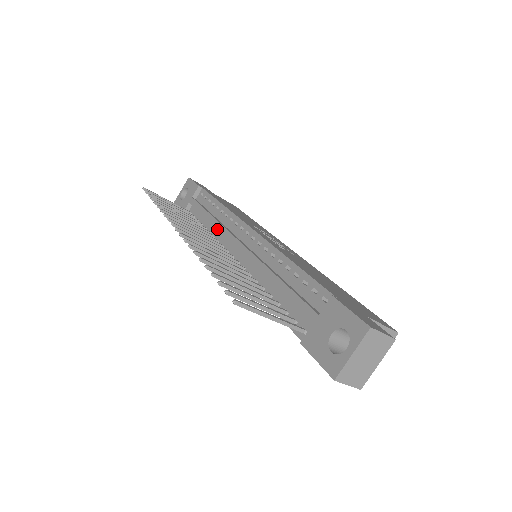
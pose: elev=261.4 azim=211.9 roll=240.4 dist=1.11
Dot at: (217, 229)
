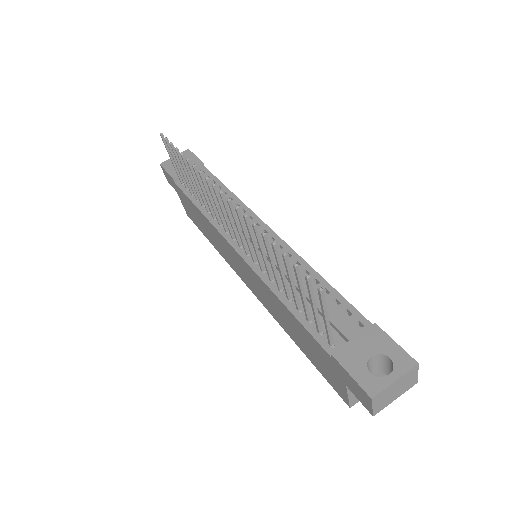
Dot at: occluded
